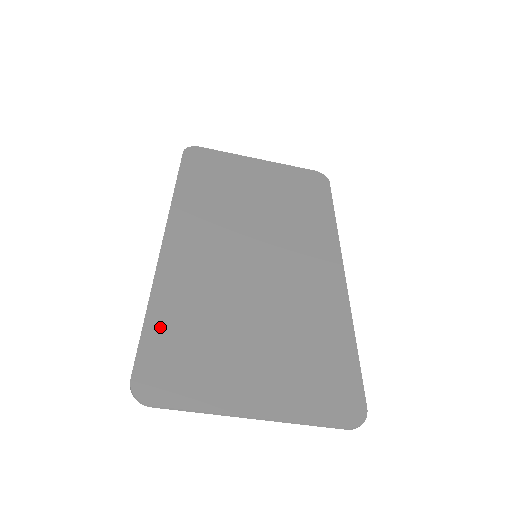
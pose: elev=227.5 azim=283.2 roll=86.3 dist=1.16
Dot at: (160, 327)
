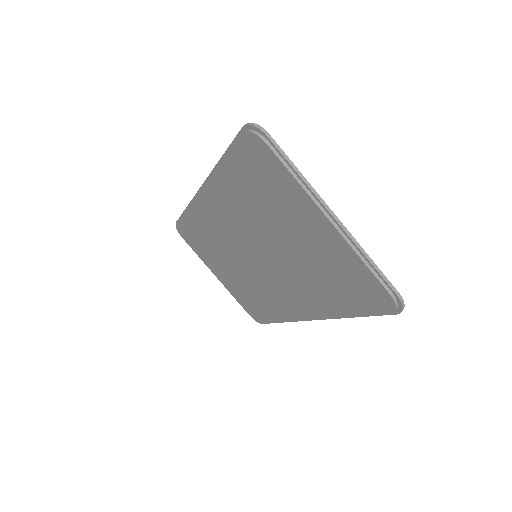
Dot at: occluded
